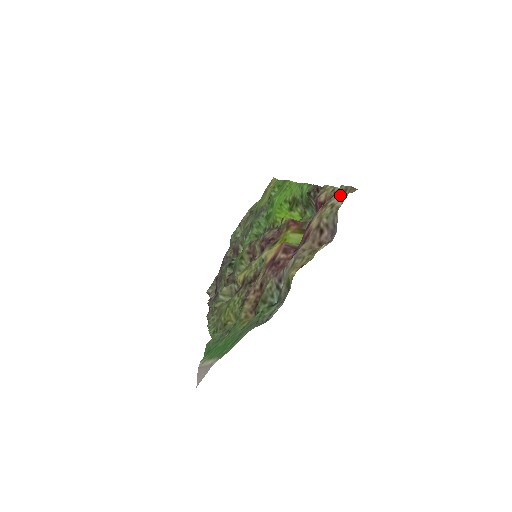
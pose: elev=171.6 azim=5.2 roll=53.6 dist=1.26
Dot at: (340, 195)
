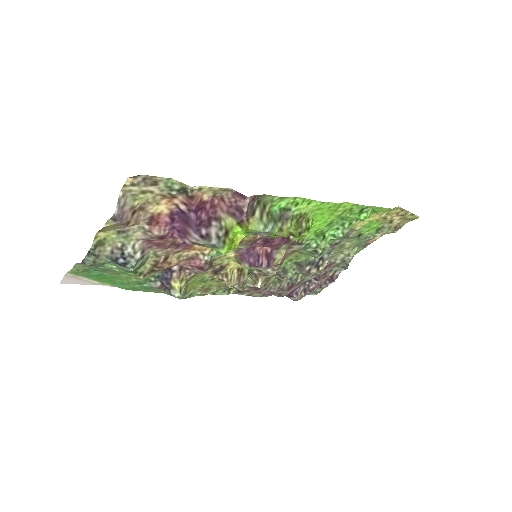
Dot at: (149, 183)
